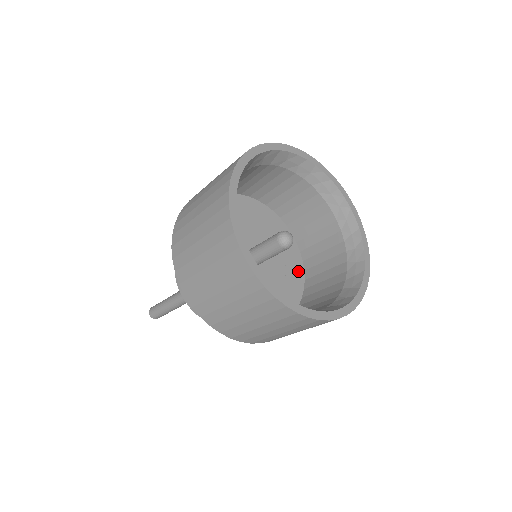
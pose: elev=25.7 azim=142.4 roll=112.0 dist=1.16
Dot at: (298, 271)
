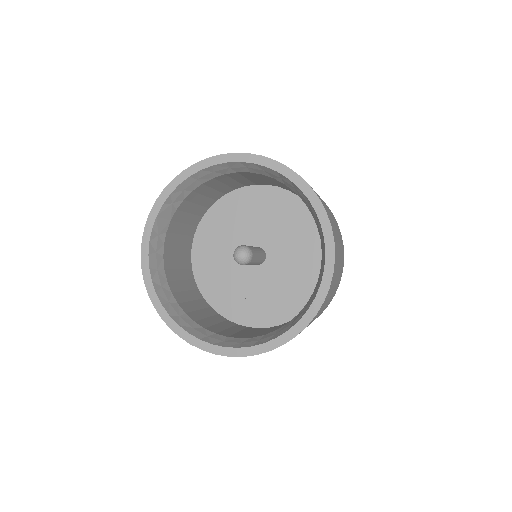
Dot at: (302, 211)
